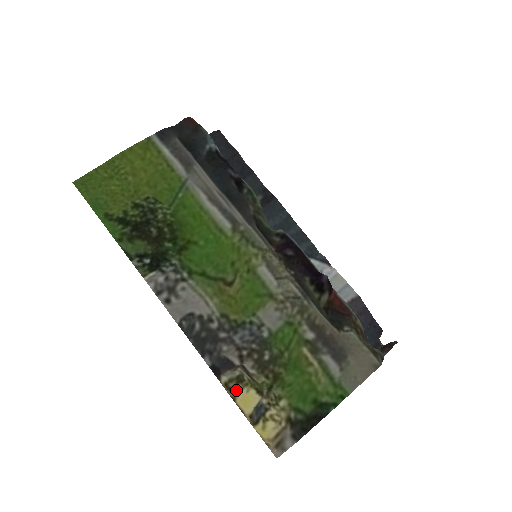
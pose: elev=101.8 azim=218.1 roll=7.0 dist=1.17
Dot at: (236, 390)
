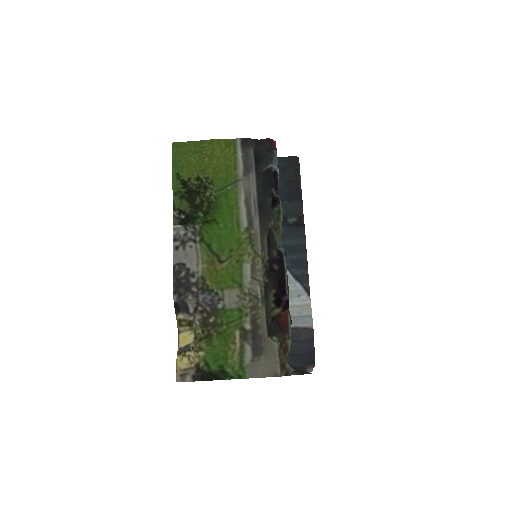
Dot at: (184, 328)
